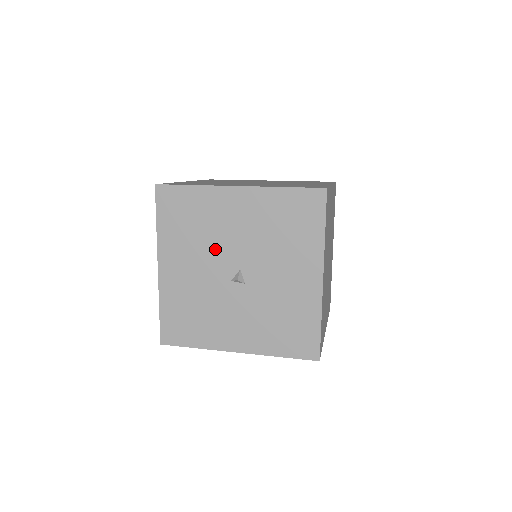
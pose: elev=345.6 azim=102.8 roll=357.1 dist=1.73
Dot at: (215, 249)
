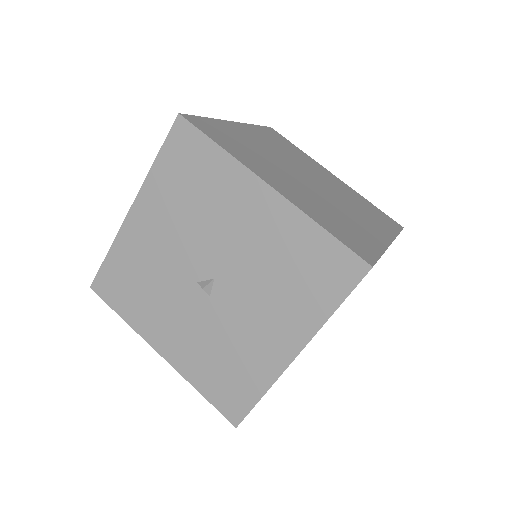
Dot at: (201, 236)
